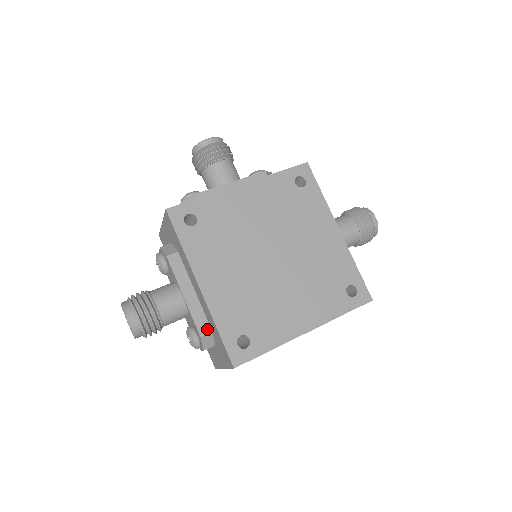
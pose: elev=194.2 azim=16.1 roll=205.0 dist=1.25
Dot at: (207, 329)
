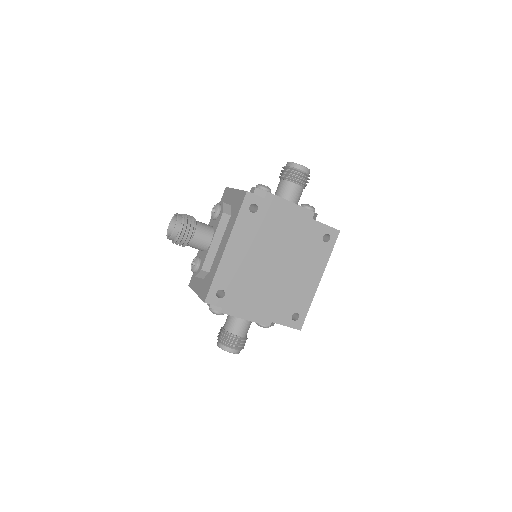
Dot at: occluded
